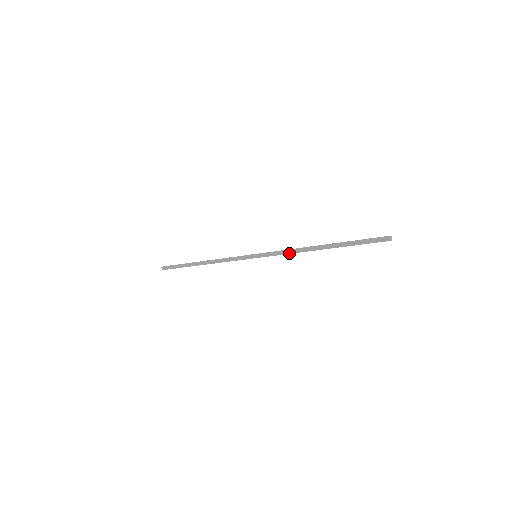
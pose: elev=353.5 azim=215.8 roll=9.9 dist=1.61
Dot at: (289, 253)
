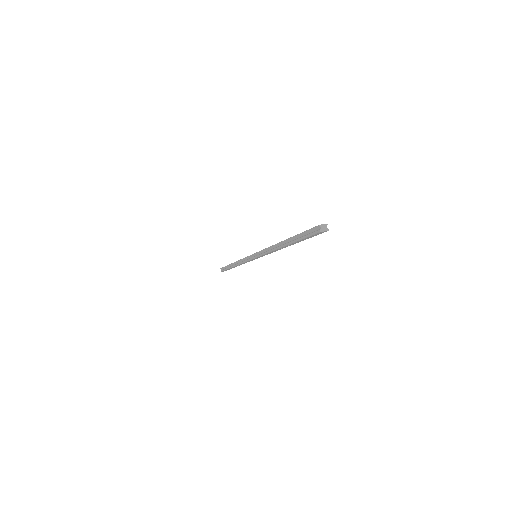
Dot at: (267, 252)
